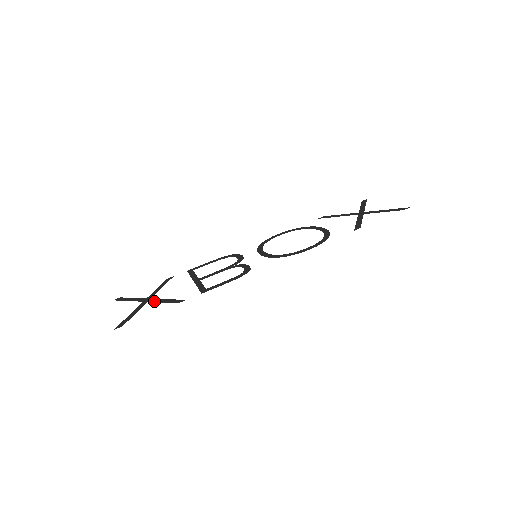
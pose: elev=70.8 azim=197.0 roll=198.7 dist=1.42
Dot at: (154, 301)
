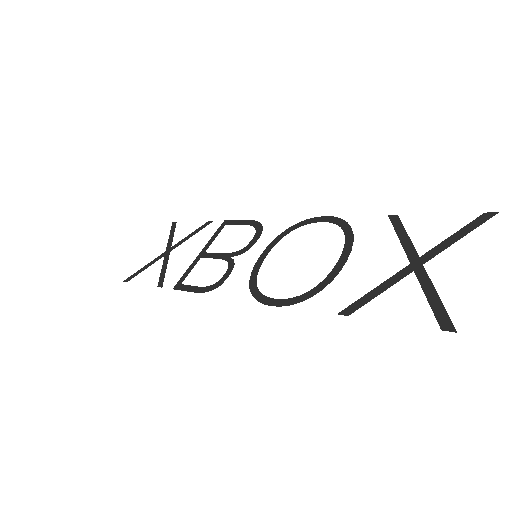
Dot at: (163, 261)
